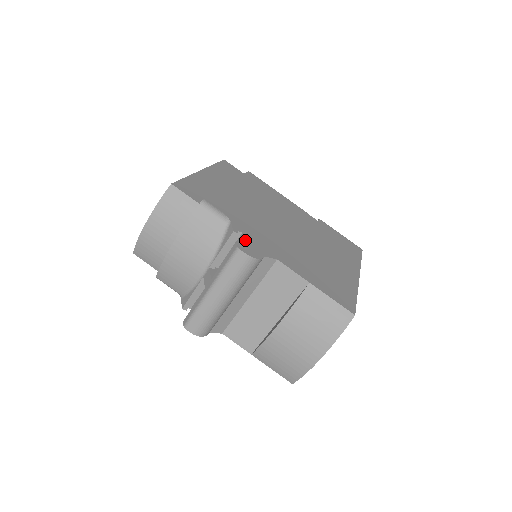
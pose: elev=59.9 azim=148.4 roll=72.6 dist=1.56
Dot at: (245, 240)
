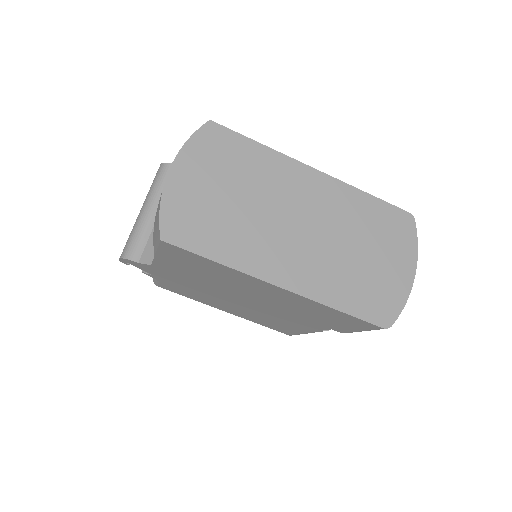
Dot at: occluded
